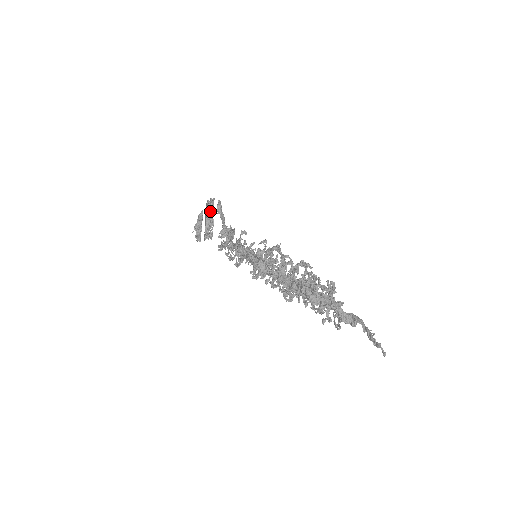
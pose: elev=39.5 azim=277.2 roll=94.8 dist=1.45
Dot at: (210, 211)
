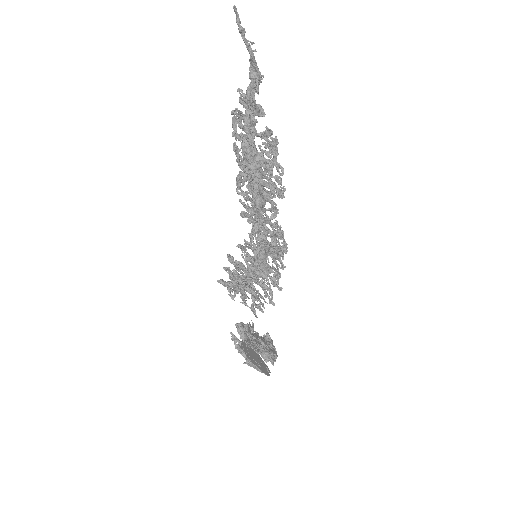
Dot at: occluded
